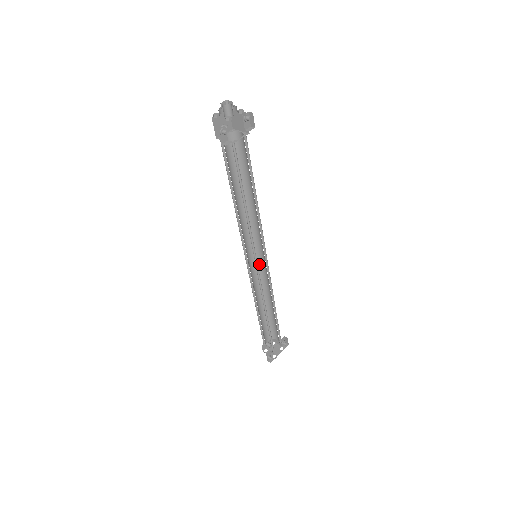
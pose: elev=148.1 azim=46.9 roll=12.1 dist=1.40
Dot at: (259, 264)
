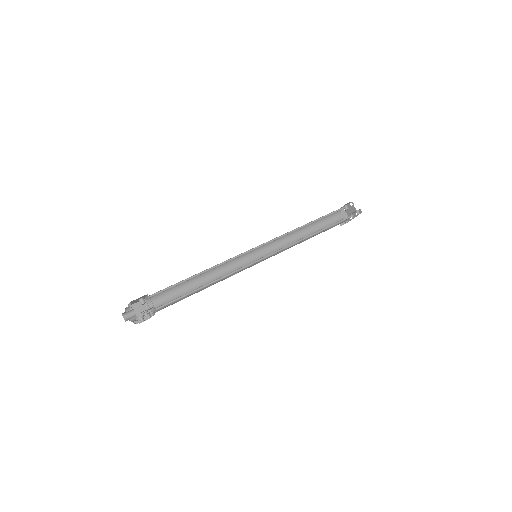
Dot at: occluded
